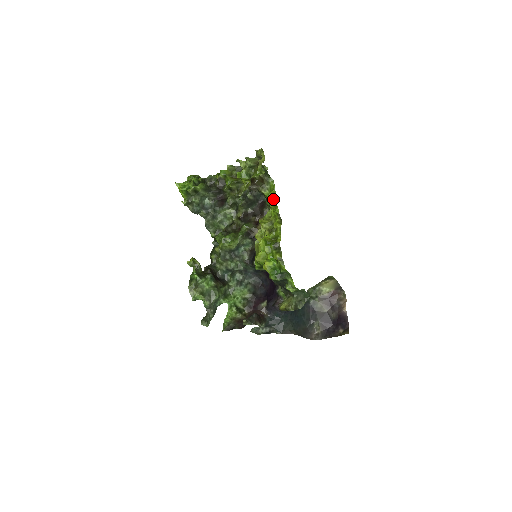
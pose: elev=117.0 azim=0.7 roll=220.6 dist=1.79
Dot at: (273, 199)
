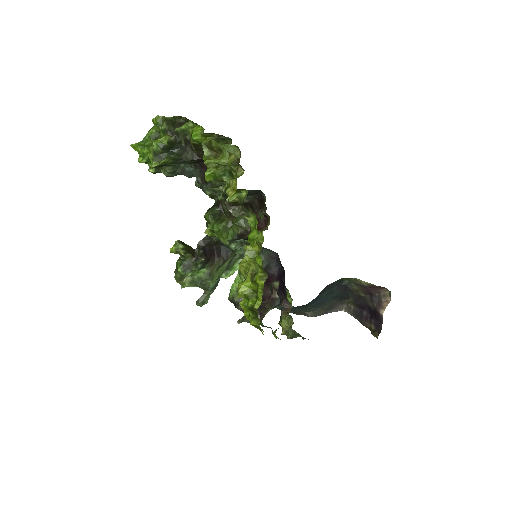
Dot at: occluded
